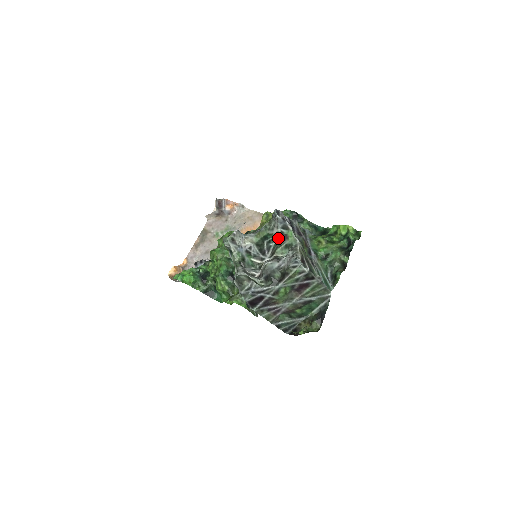
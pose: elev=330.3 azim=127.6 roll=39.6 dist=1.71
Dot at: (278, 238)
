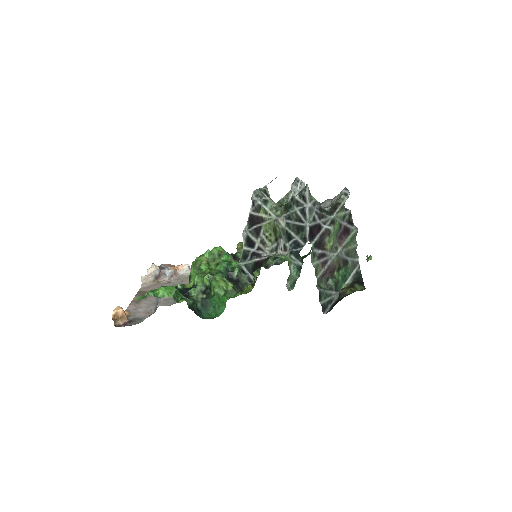
Dot at: occluded
